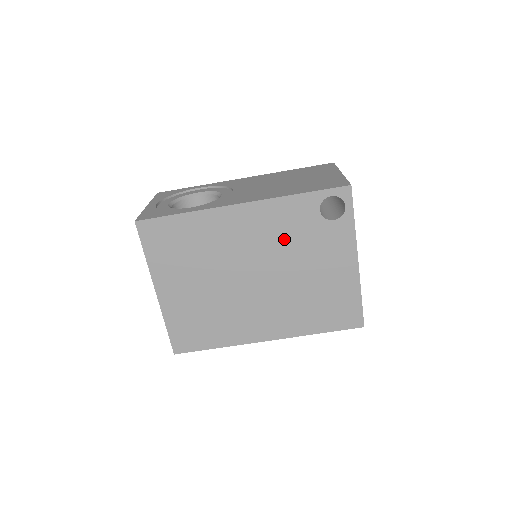
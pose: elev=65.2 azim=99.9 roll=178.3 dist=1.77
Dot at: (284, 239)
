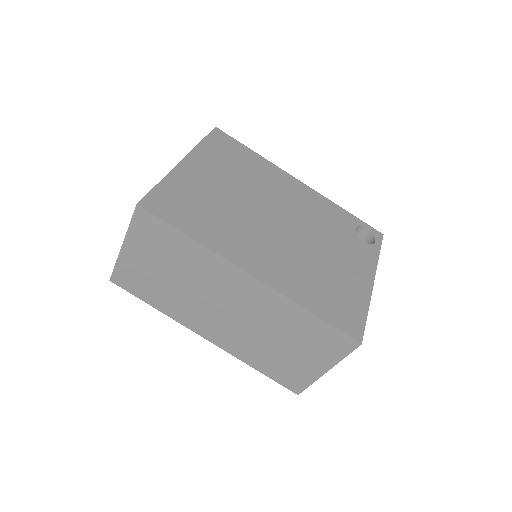
Dot at: (320, 221)
